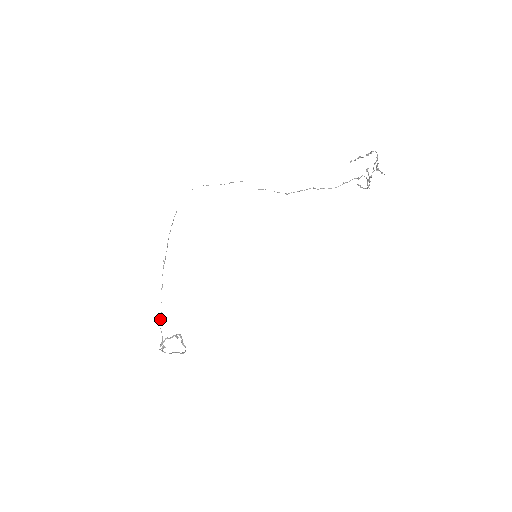
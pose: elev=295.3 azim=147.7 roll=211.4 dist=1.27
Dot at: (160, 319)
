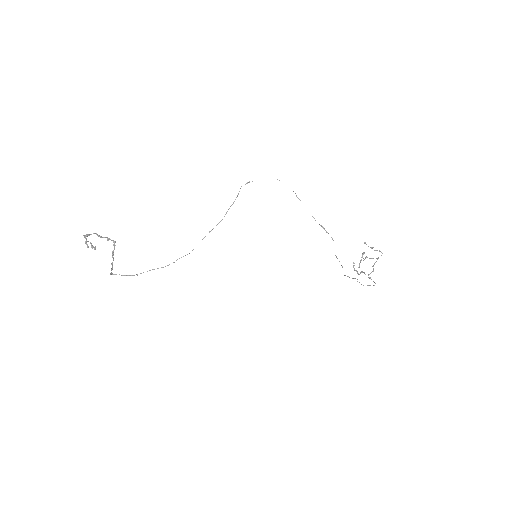
Dot at: occluded
